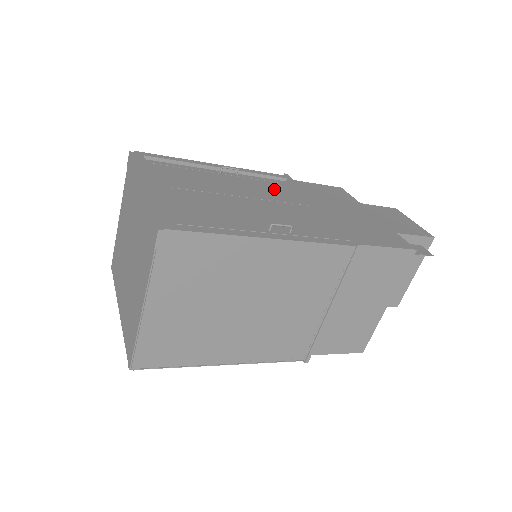
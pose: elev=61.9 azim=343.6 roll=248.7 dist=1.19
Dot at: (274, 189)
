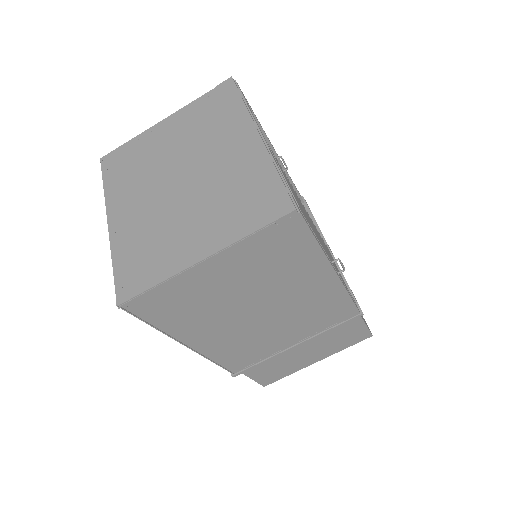
Dot at: occluded
